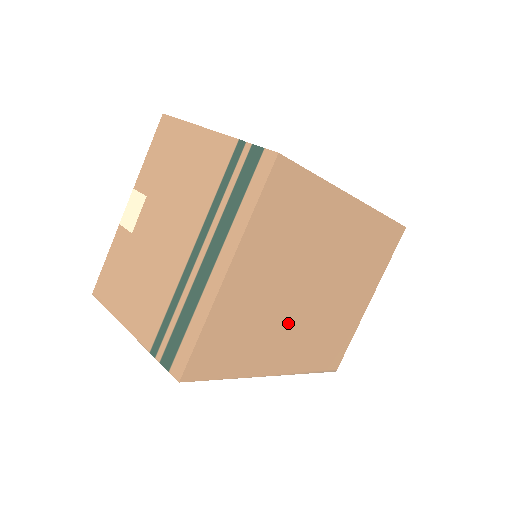
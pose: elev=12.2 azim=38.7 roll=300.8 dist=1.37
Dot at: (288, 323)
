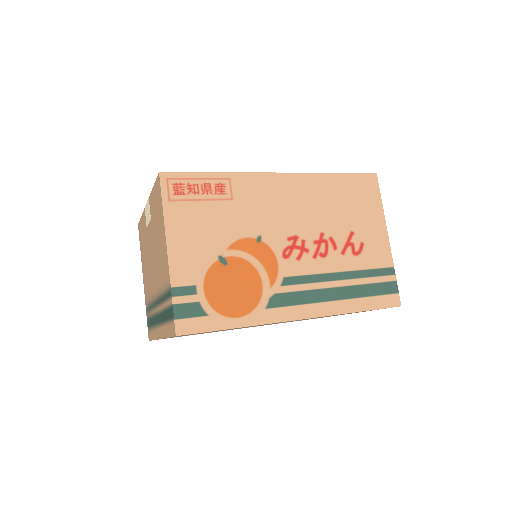
Dot at: occluded
